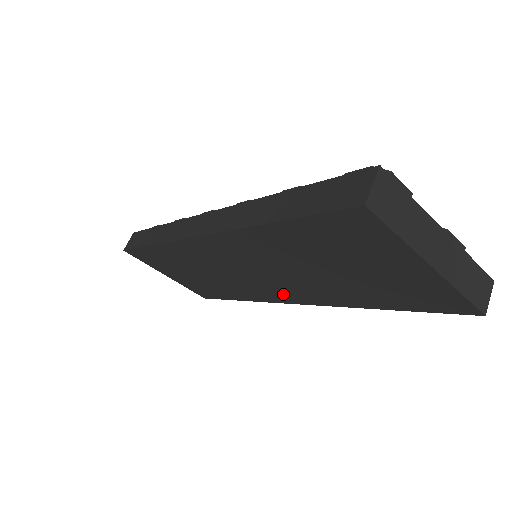
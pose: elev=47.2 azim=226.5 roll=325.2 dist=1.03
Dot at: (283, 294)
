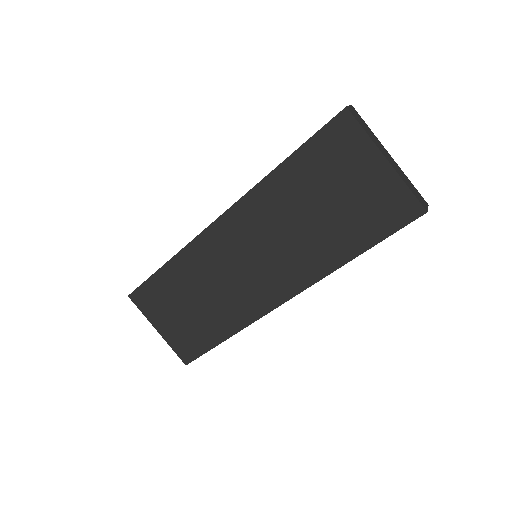
Dot at: (276, 287)
